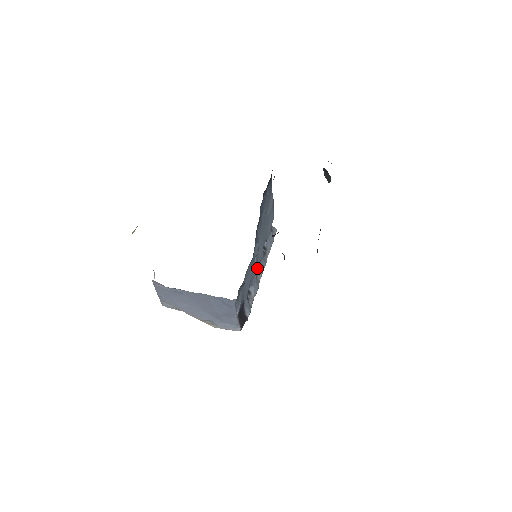
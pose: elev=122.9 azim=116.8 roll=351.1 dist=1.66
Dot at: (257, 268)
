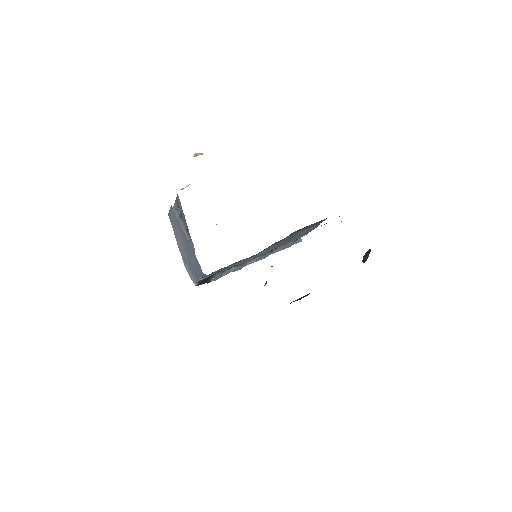
Dot at: occluded
